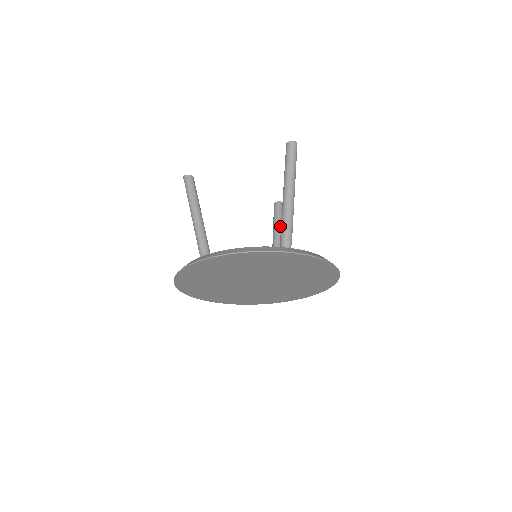
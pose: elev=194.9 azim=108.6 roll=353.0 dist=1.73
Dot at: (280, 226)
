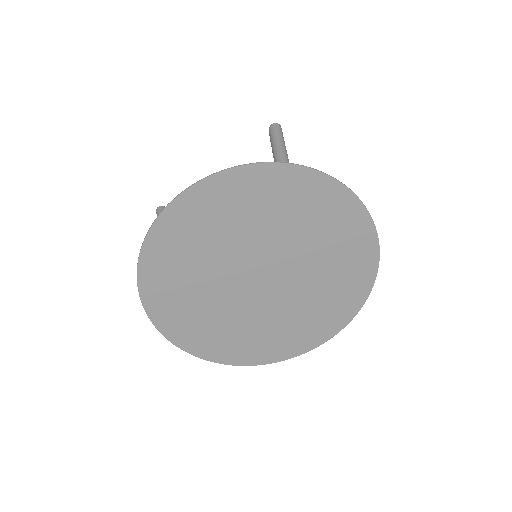
Dot at: occluded
